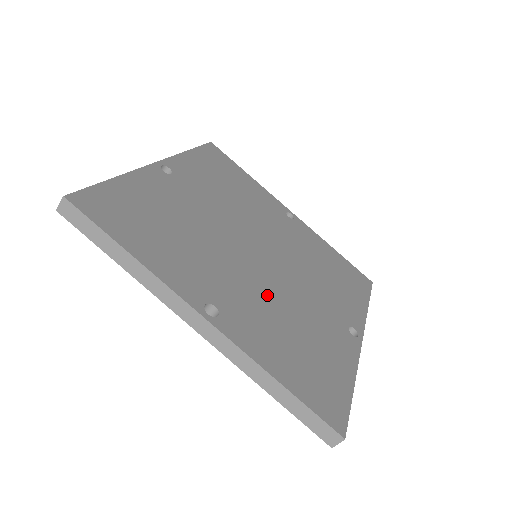
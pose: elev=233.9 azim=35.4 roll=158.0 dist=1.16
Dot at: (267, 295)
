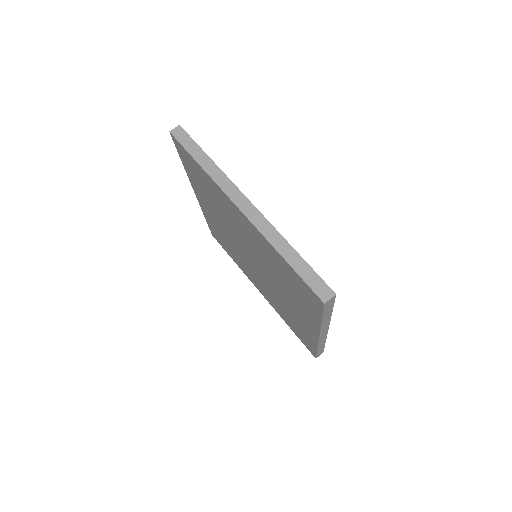
Dot at: occluded
